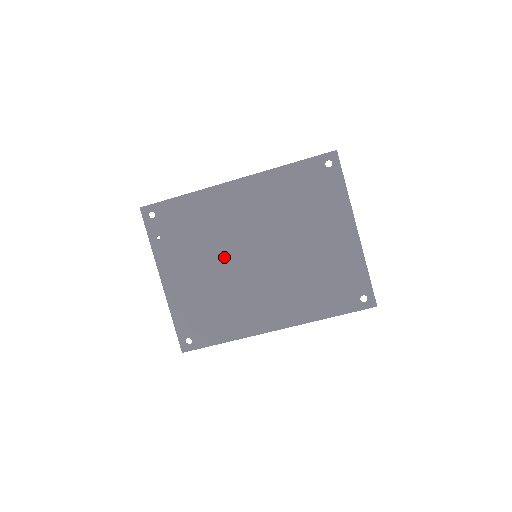
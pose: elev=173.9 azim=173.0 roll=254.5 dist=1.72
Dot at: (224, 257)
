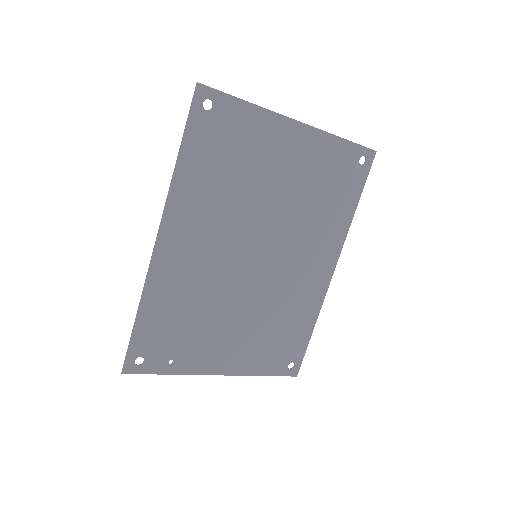
Dot at: (236, 294)
